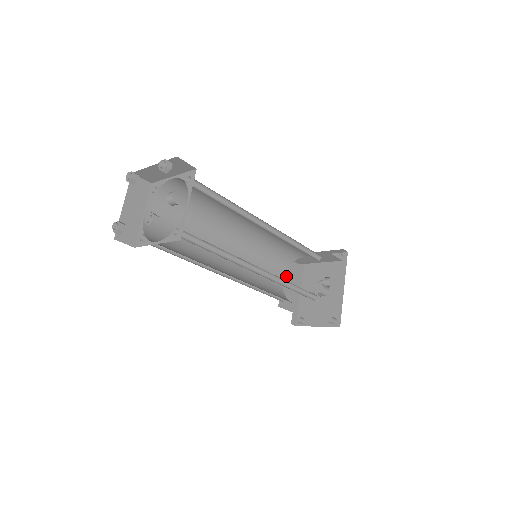
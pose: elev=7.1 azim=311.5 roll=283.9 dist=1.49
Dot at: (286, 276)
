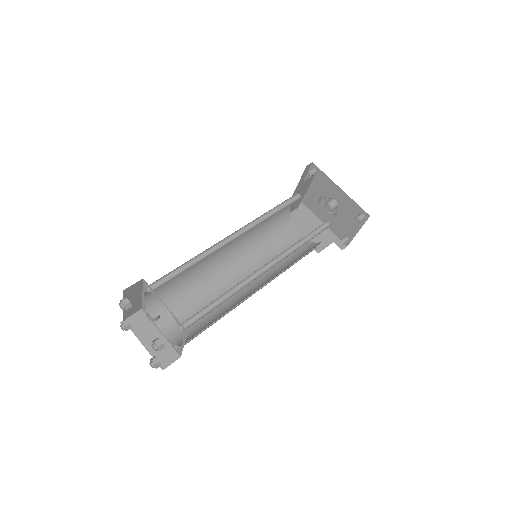
Dot at: (299, 228)
